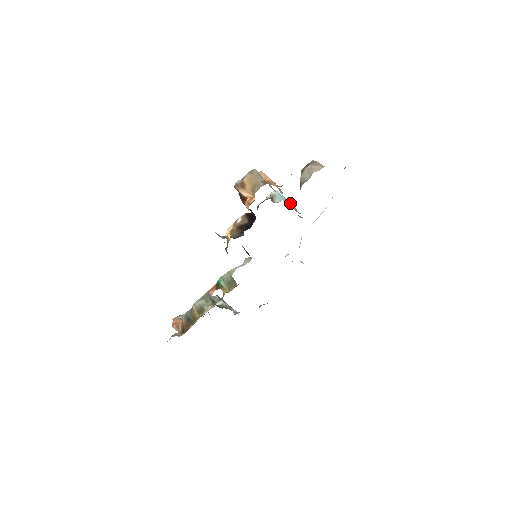
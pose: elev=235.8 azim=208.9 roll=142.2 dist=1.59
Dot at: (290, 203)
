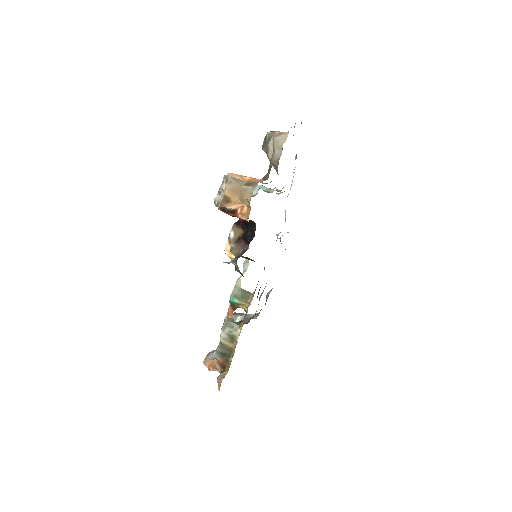
Dot at: occluded
